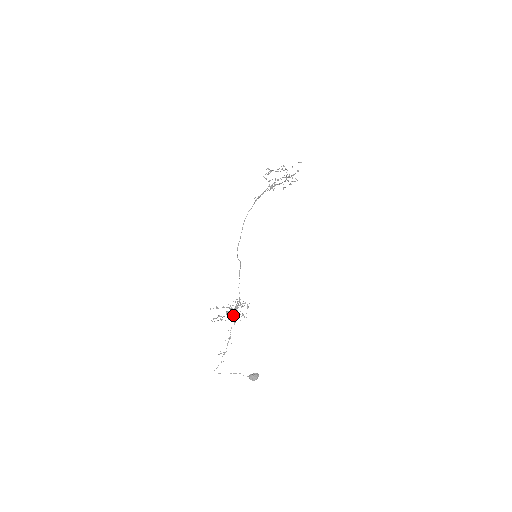
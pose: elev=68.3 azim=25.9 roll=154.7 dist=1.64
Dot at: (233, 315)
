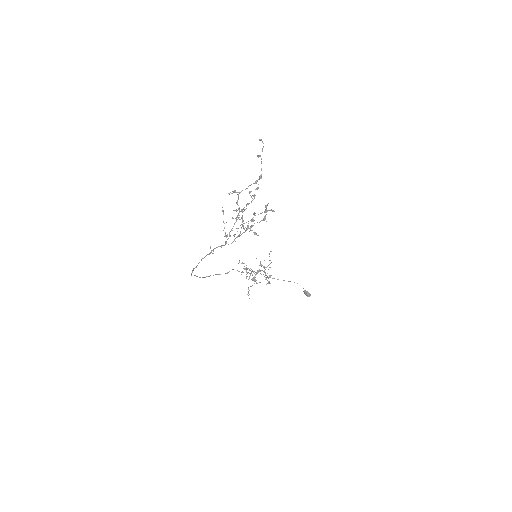
Dot at: (248, 287)
